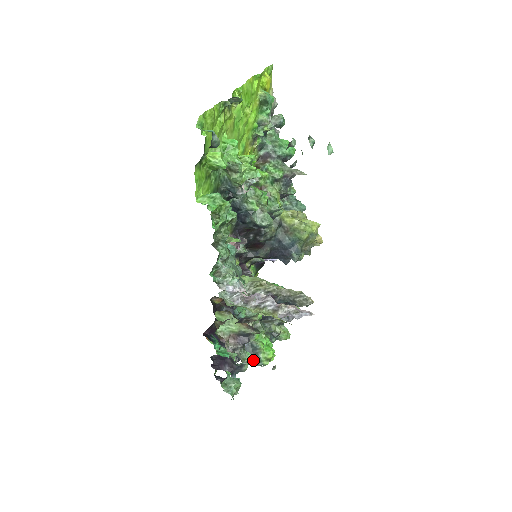
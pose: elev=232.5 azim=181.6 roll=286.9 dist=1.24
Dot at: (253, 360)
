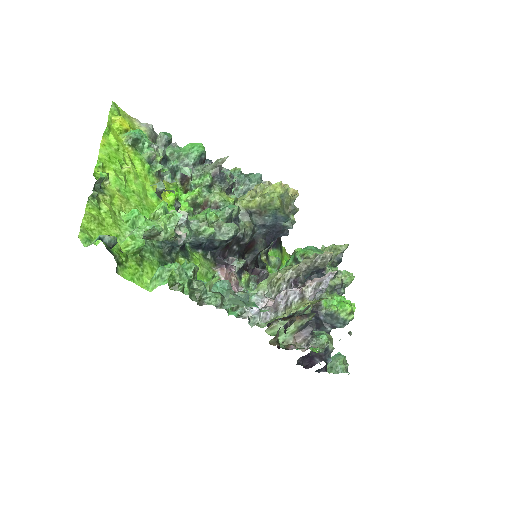
Dot at: (339, 325)
